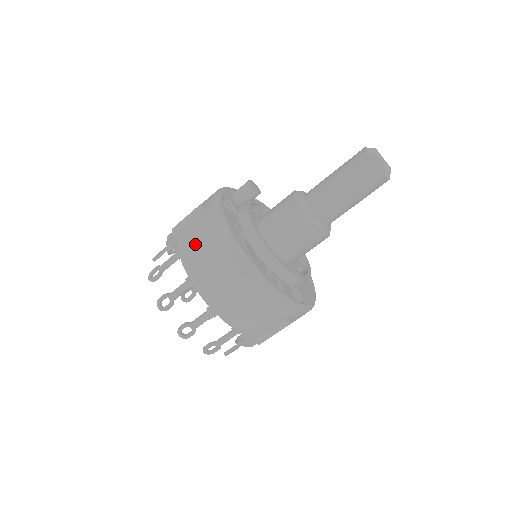
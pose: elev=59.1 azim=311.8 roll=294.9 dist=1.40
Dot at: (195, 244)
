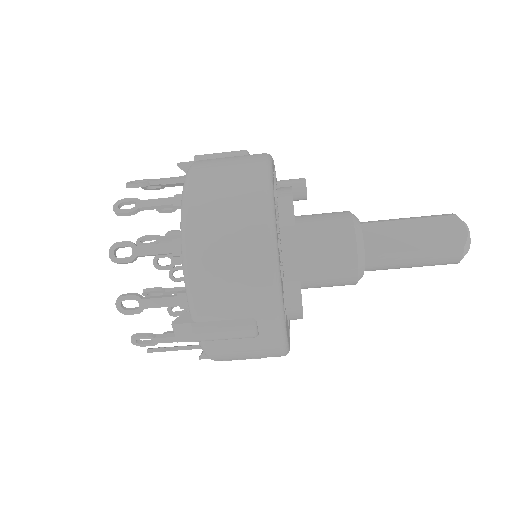
Dot at: (218, 165)
